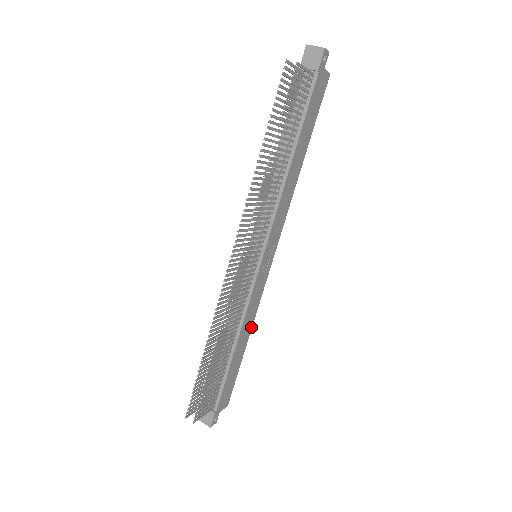
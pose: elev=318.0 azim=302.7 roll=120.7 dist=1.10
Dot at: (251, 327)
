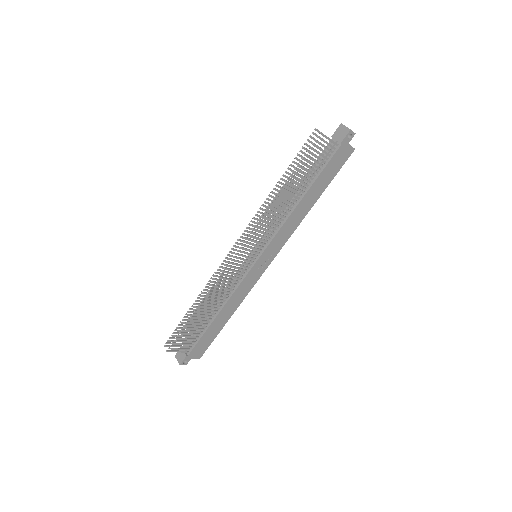
Dot at: (237, 307)
